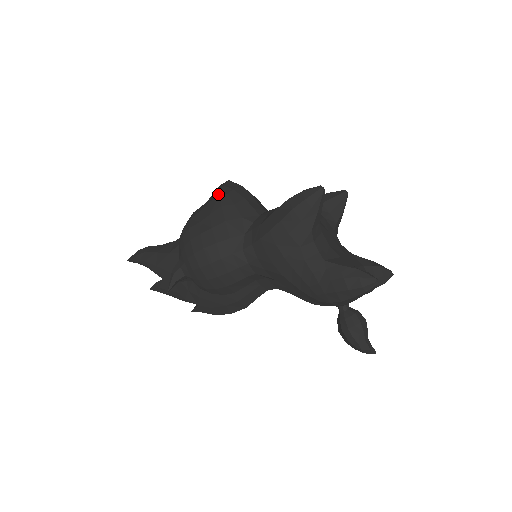
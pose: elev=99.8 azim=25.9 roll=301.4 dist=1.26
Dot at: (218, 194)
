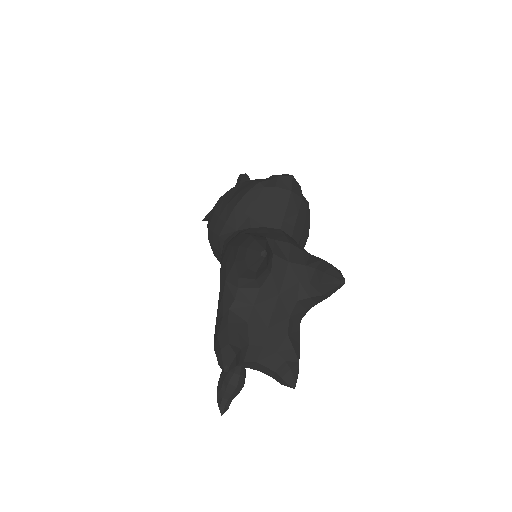
Dot at: (263, 180)
